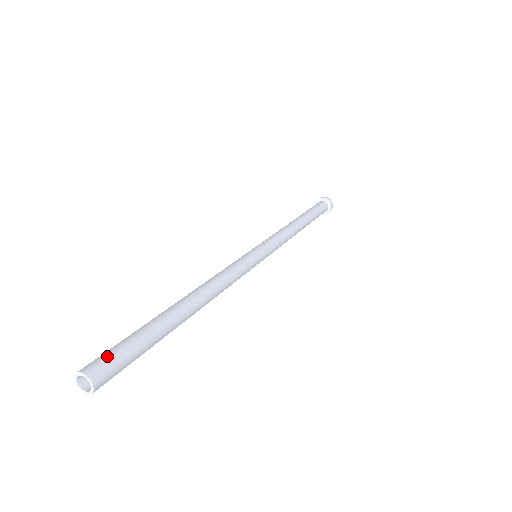
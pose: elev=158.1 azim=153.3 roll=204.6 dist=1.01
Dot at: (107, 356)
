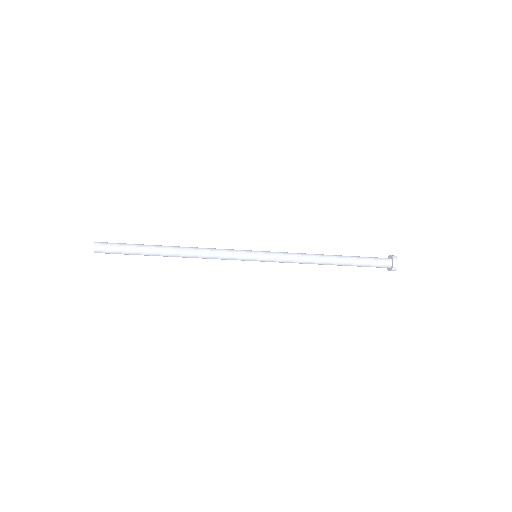
Dot at: (109, 244)
